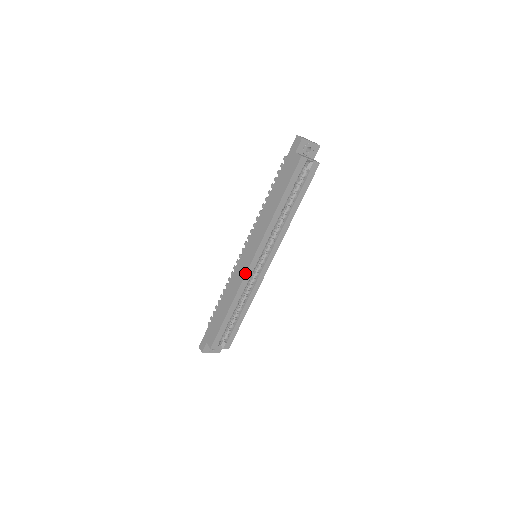
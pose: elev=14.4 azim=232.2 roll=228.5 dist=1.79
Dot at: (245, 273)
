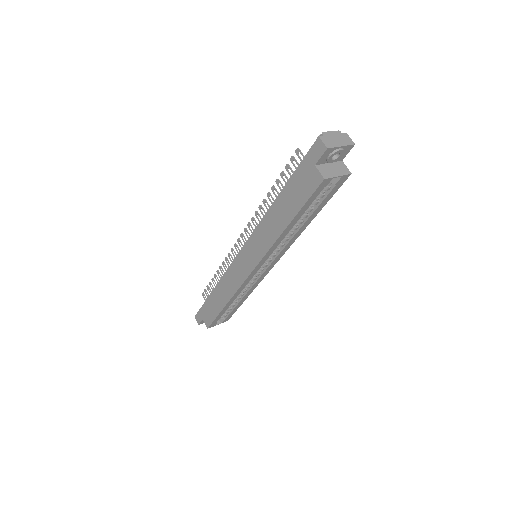
Dot at: (243, 281)
